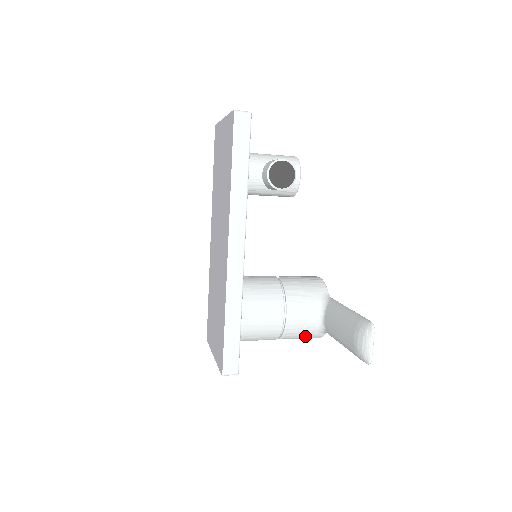
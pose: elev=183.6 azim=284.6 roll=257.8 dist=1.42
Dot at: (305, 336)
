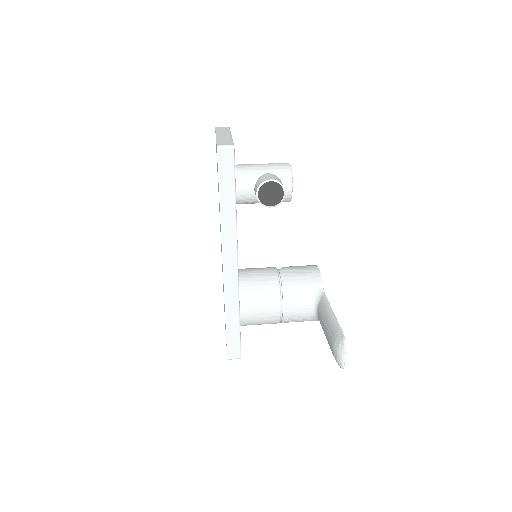
Dot at: (303, 321)
